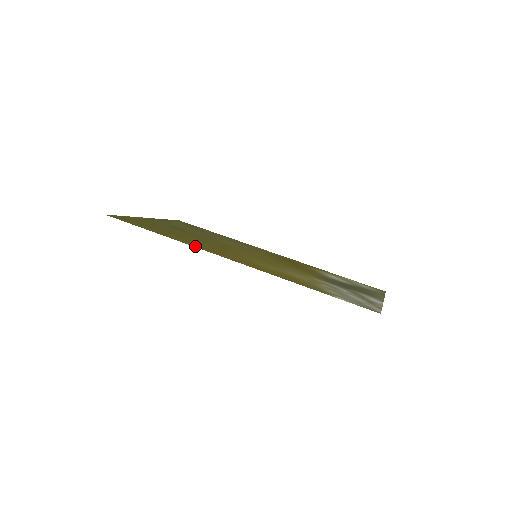
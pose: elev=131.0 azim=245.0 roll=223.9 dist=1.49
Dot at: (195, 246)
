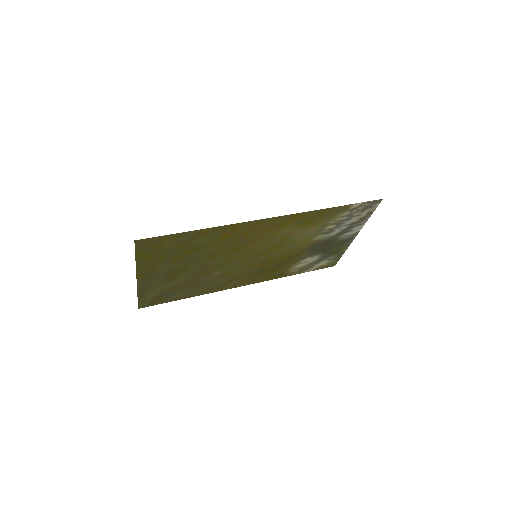
Dot at: (236, 225)
